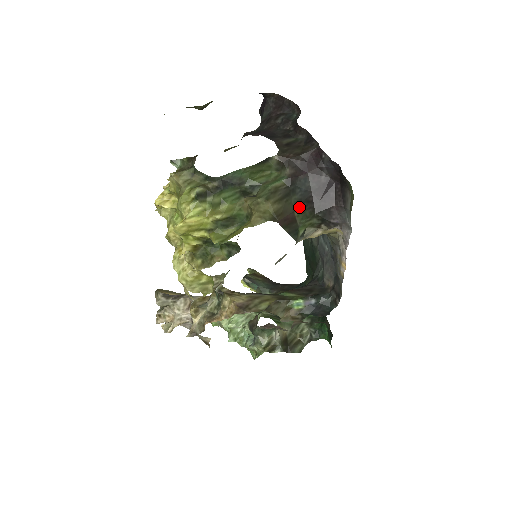
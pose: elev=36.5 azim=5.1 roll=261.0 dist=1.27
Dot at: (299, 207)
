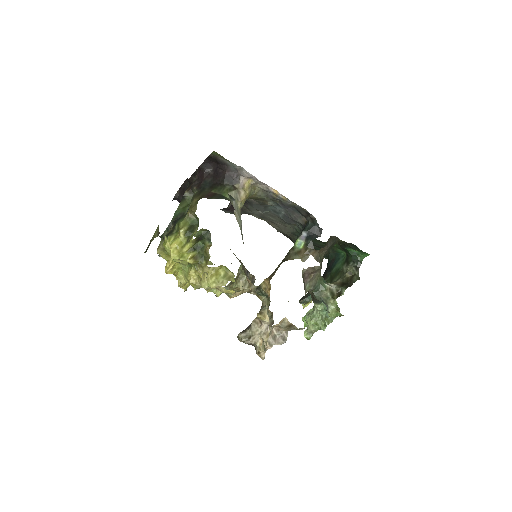
Dot at: (212, 189)
